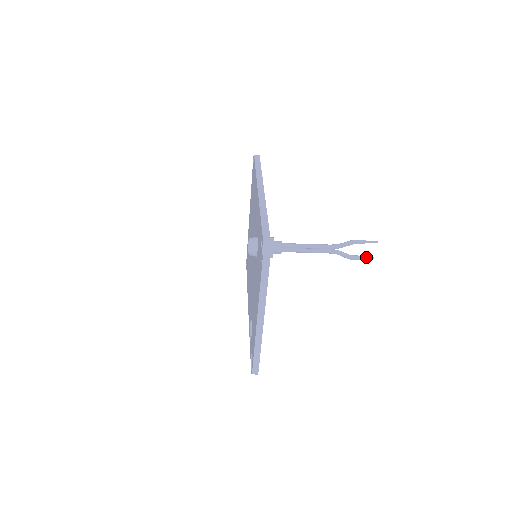
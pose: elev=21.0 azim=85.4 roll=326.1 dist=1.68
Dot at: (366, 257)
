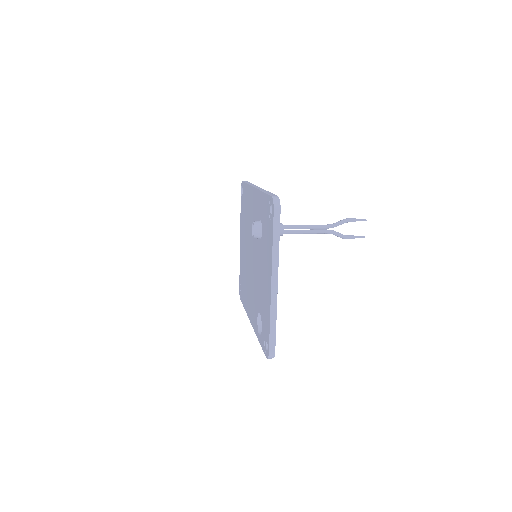
Dot at: (358, 236)
